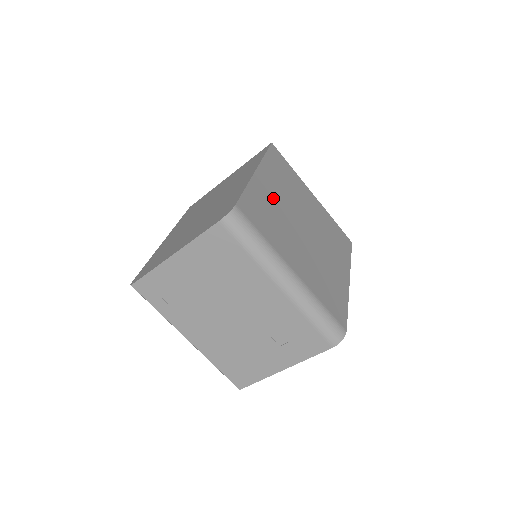
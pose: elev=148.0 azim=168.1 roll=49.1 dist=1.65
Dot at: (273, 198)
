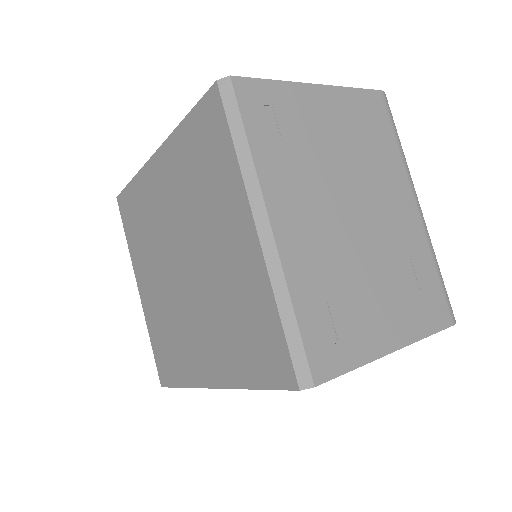
Dot at: occluded
